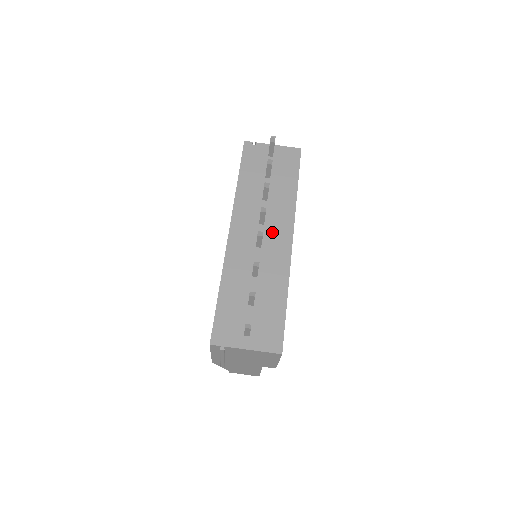
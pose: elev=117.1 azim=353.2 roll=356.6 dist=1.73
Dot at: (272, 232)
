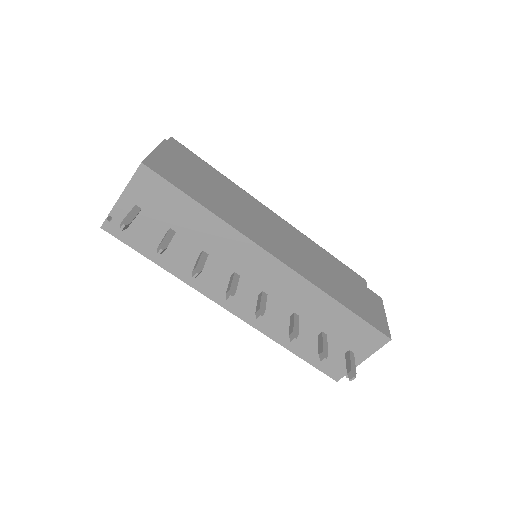
Dot at: (254, 274)
